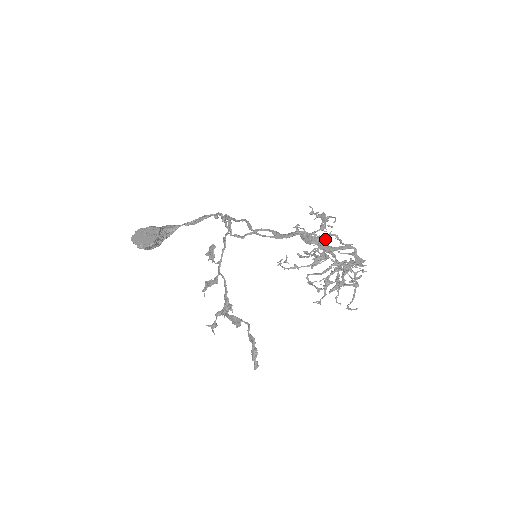
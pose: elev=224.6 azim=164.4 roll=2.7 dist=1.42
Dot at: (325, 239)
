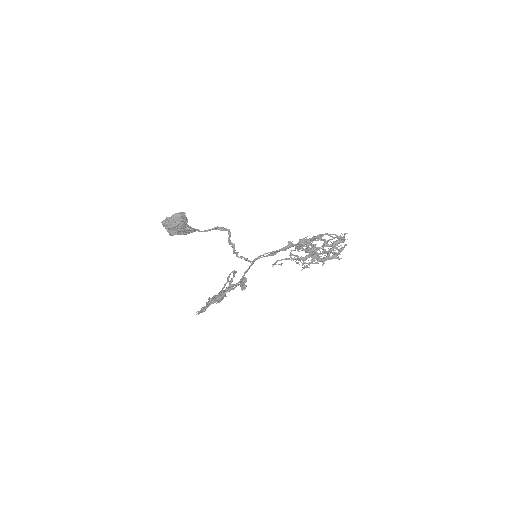
Dot at: occluded
